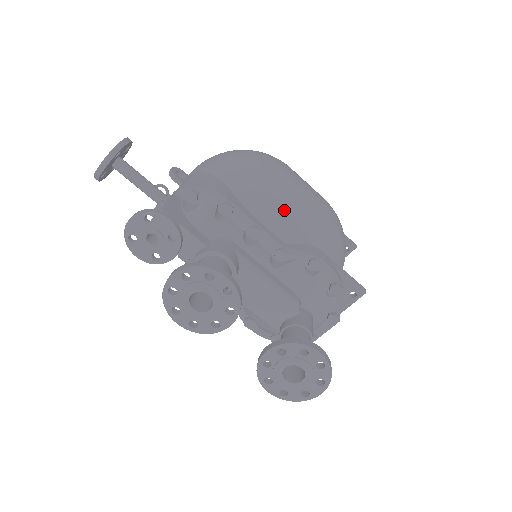
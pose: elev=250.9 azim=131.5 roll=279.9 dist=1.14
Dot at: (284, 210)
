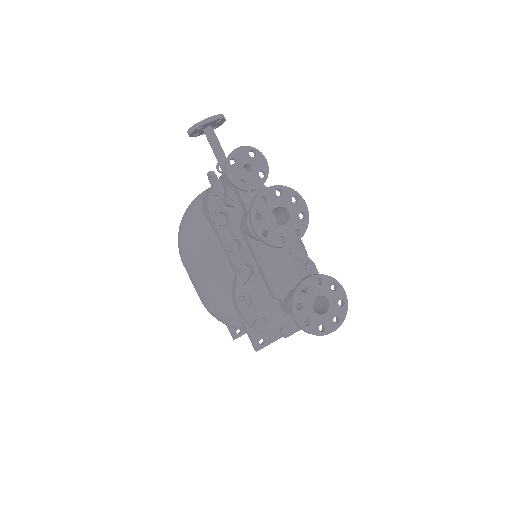
Dot at: occluded
